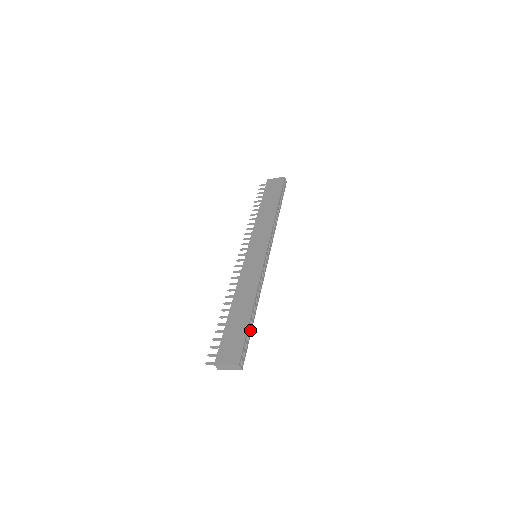
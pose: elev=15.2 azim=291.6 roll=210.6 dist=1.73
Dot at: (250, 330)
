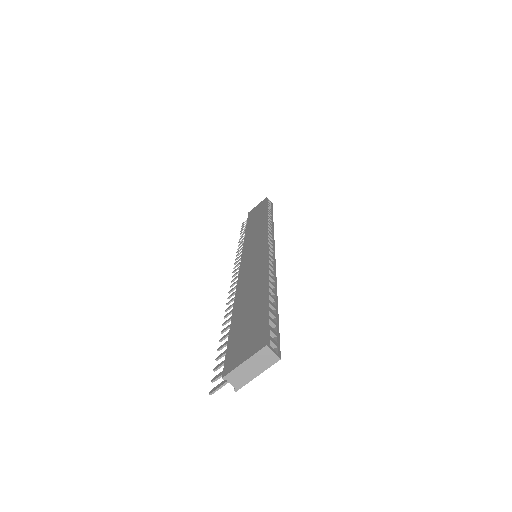
Dot at: (274, 310)
